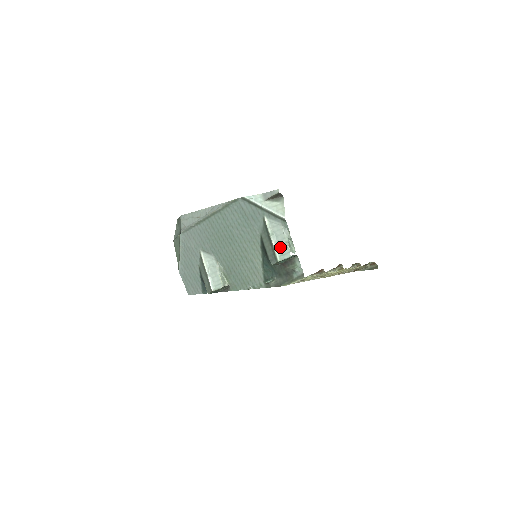
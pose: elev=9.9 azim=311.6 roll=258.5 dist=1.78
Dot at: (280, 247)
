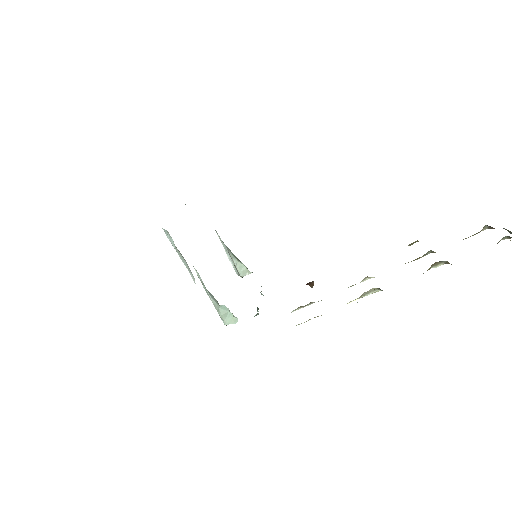
Dot at: (217, 311)
